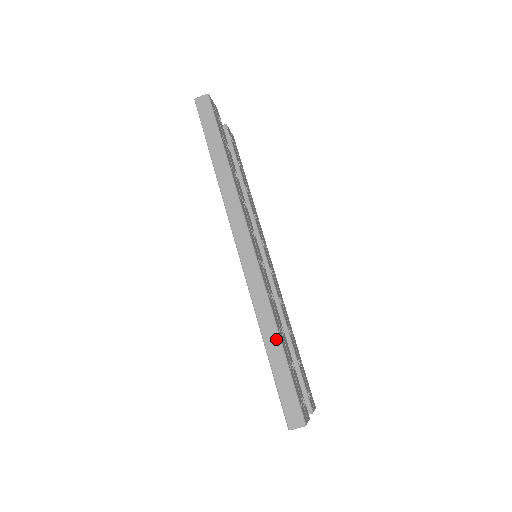
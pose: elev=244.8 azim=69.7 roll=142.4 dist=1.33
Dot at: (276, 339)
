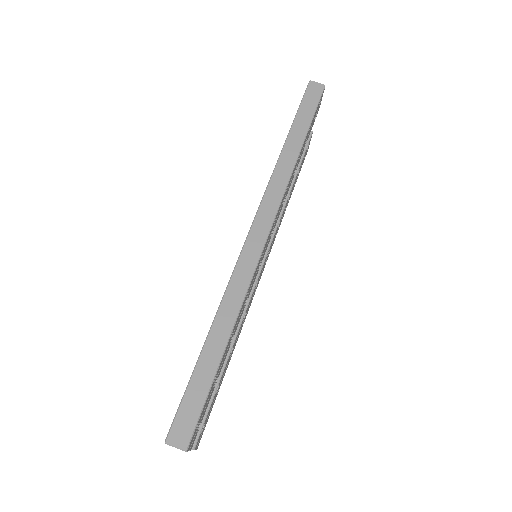
Dot at: (223, 339)
